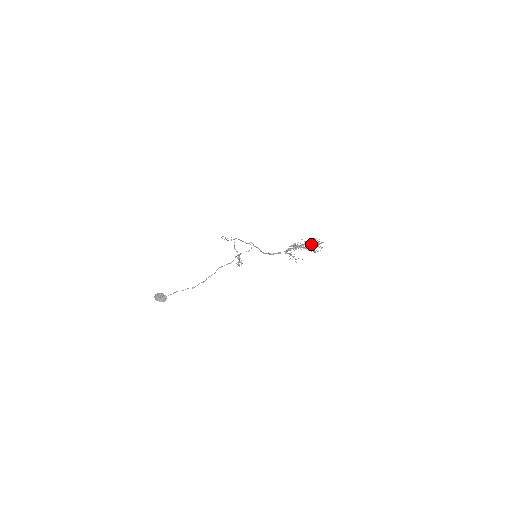
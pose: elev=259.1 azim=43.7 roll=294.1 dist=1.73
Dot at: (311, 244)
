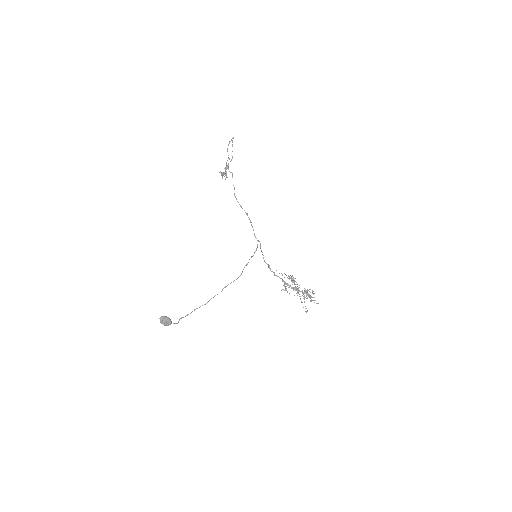
Dot at: occluded
